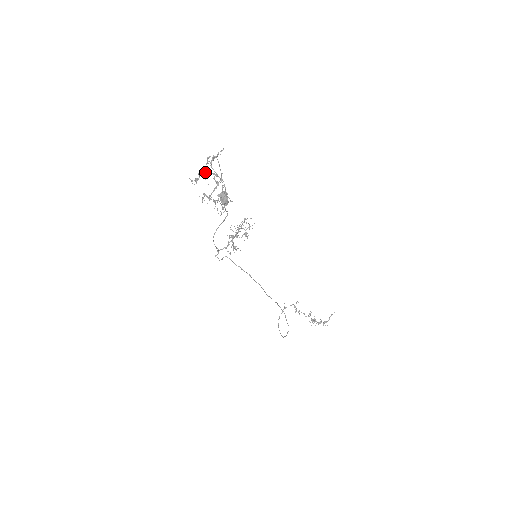
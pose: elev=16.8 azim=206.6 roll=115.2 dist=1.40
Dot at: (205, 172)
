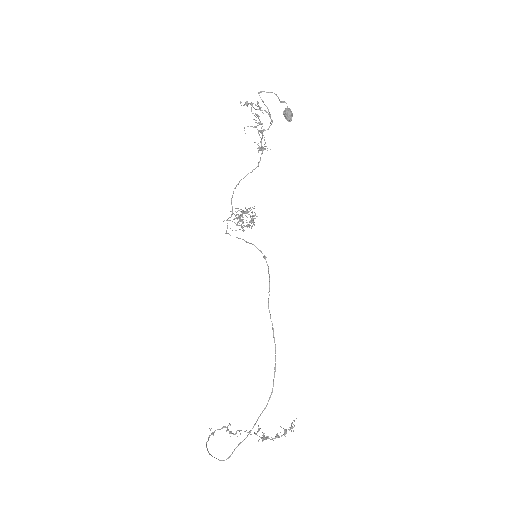
Dot at: (252, 106)
